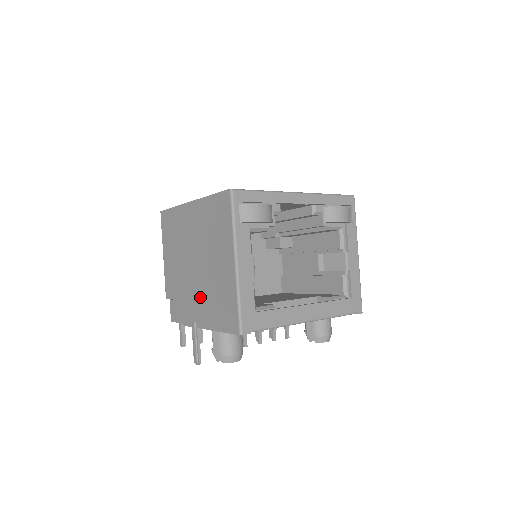
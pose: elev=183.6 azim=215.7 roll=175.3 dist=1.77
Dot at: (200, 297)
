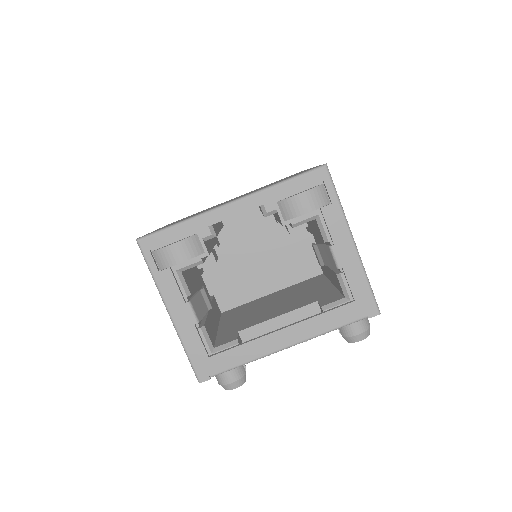
Dot at: occluded
